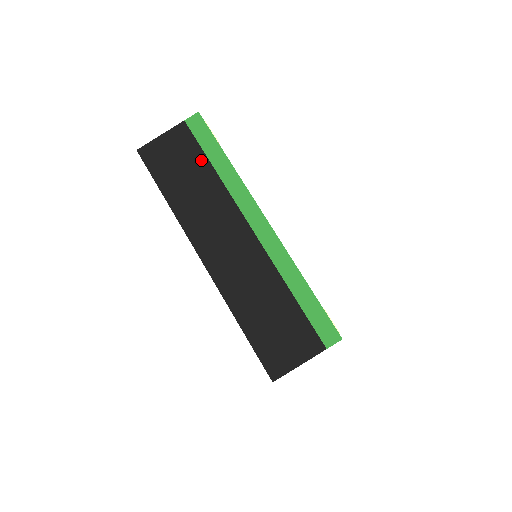
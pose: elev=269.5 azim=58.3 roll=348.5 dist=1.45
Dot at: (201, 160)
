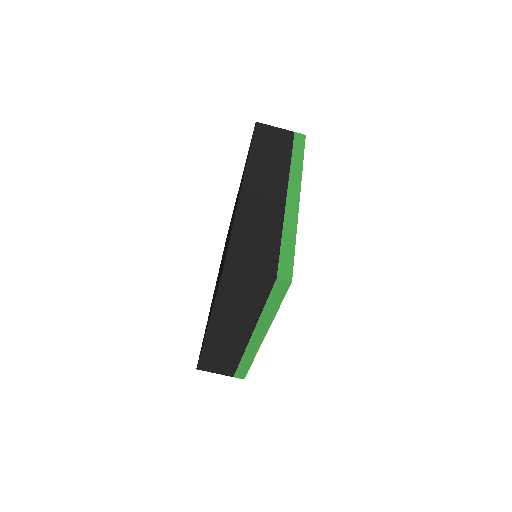
Dot at: (287, 150)
